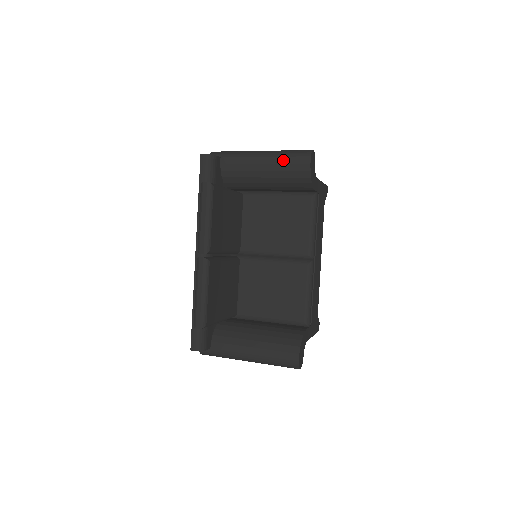
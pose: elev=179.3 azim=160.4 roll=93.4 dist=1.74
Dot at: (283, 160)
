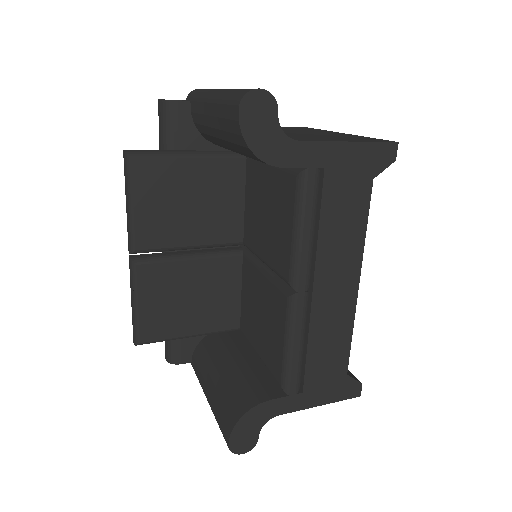
Dot at: (221, 110)
